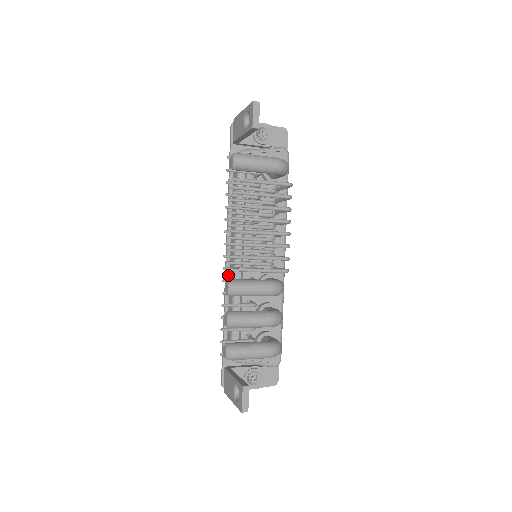
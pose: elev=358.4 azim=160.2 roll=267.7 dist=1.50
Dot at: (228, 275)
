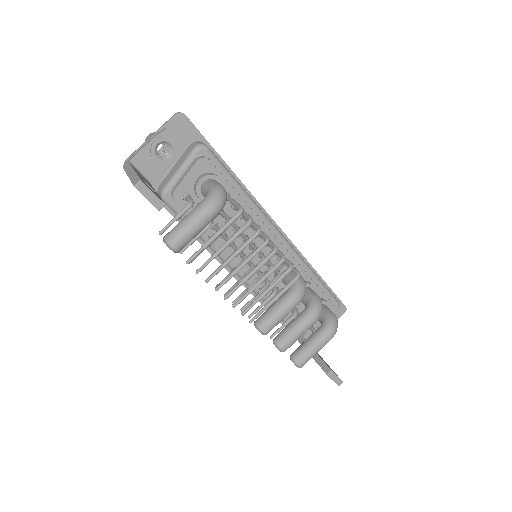
Dot at: (245, 284)
